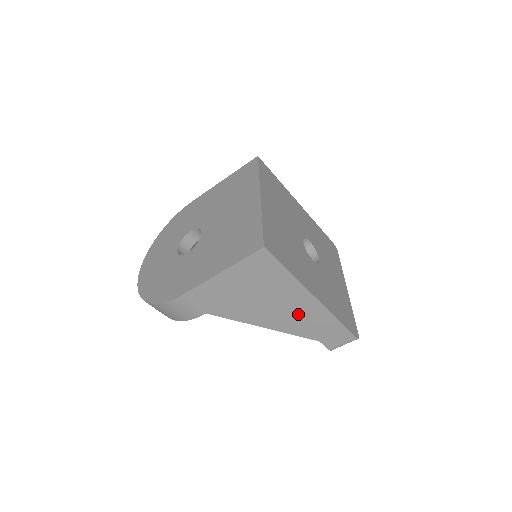
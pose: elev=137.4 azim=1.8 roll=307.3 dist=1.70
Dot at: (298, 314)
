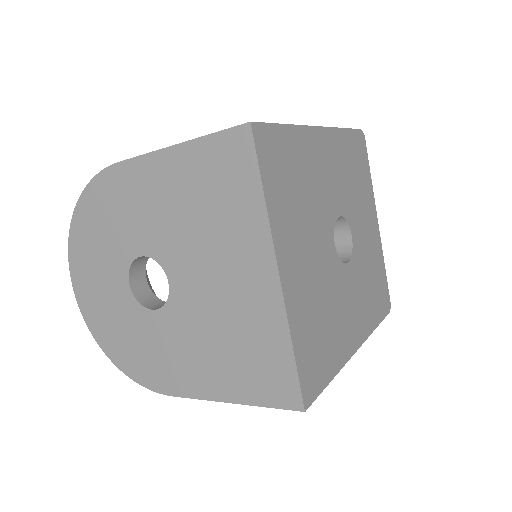
Dot at: occluded
